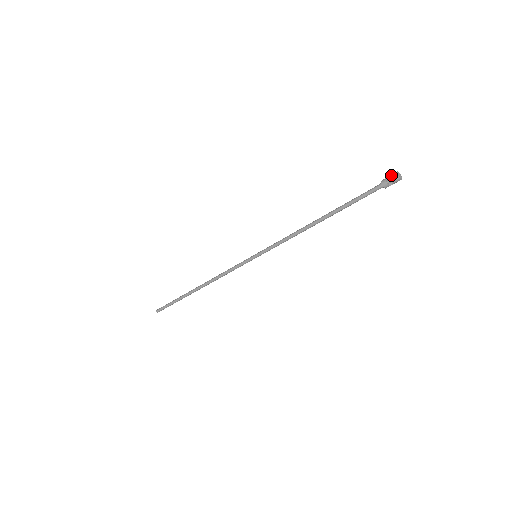
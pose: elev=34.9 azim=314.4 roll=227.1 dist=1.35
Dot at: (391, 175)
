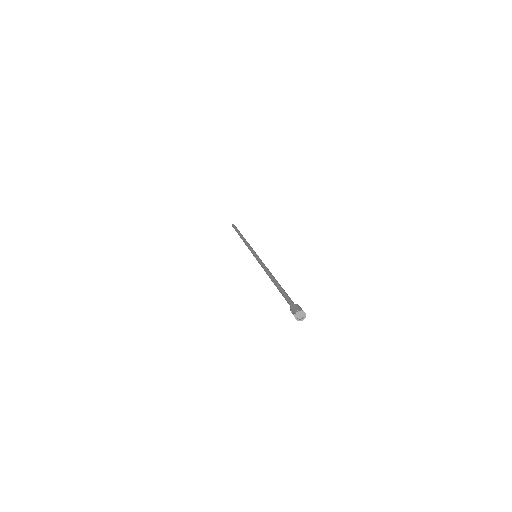
Dot at: occluded
